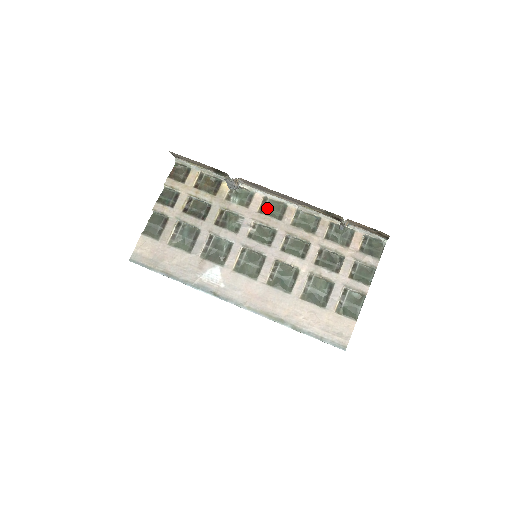
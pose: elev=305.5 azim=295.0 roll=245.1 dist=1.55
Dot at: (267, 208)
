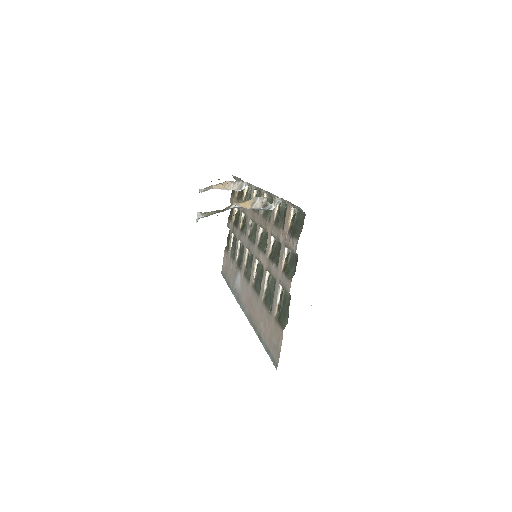
Dot at: occluded
